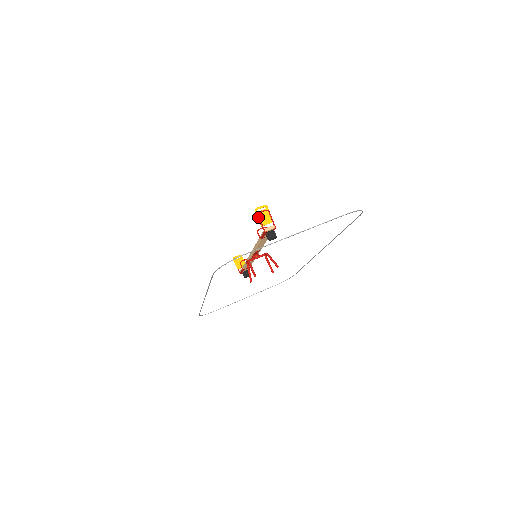
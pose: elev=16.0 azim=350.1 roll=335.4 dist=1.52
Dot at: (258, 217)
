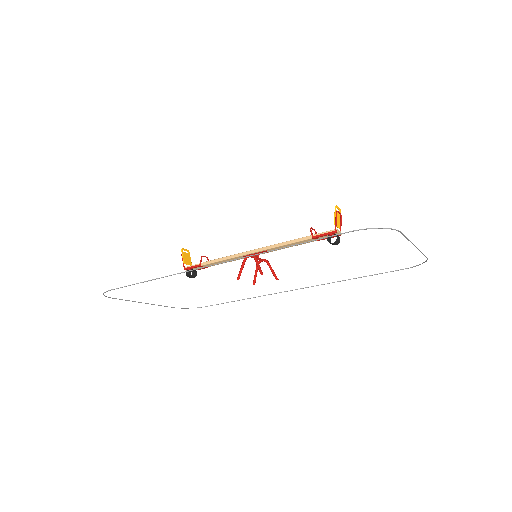
Dot at: (336, 214)
